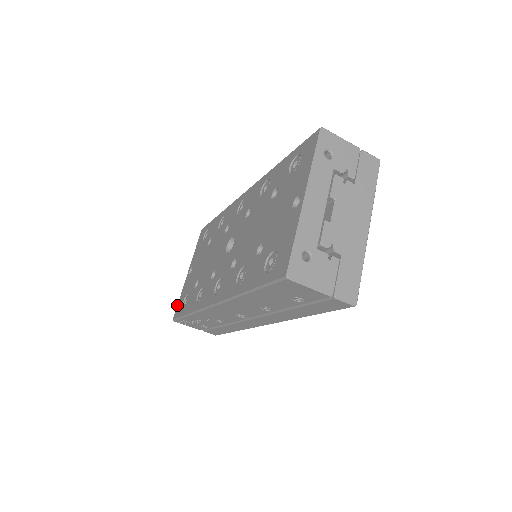
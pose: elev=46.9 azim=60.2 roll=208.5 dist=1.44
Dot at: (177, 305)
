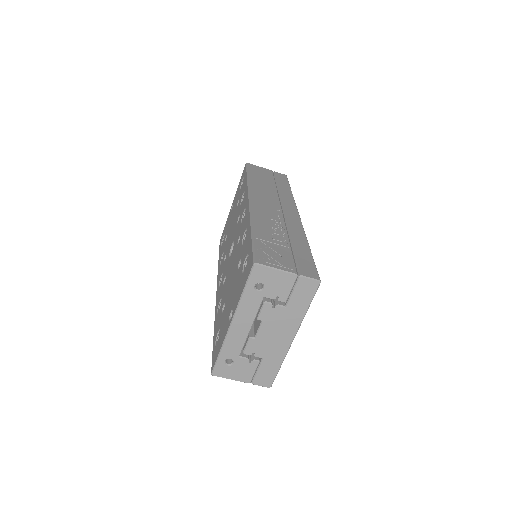
Dot at: (223, 230)
